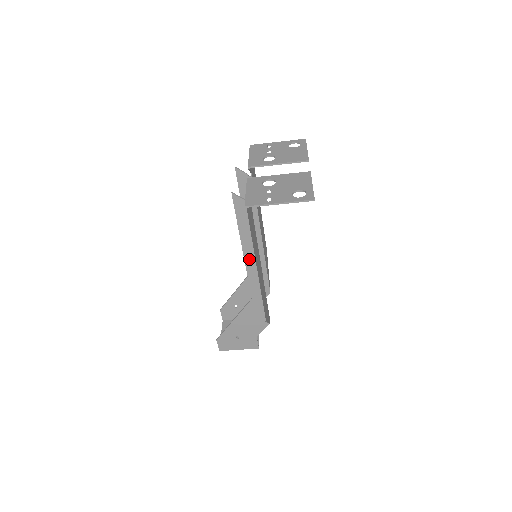
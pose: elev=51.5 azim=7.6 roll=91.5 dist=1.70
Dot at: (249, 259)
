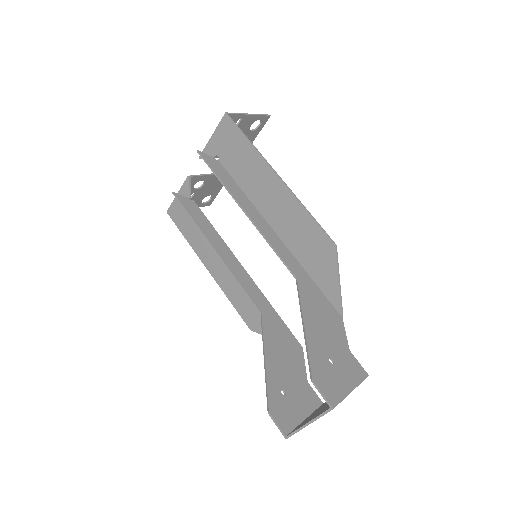
Dot at: (257, 221)
